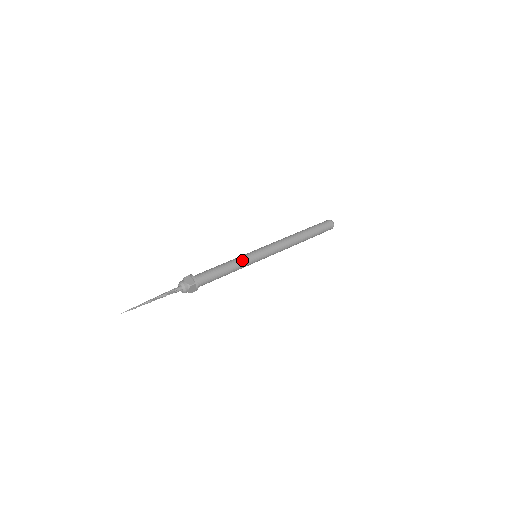
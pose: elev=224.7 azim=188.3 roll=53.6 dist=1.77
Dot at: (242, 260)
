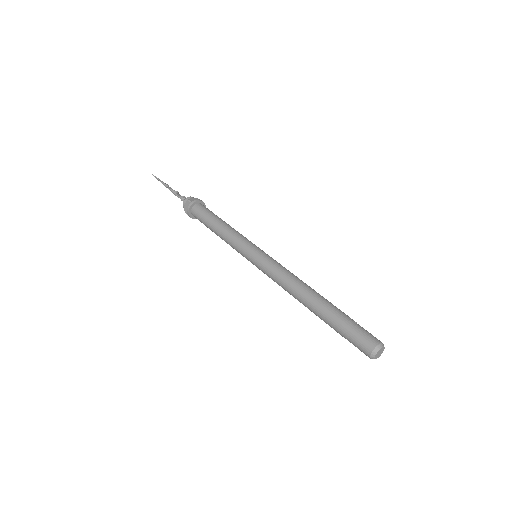
Dot at: (232, 245)
